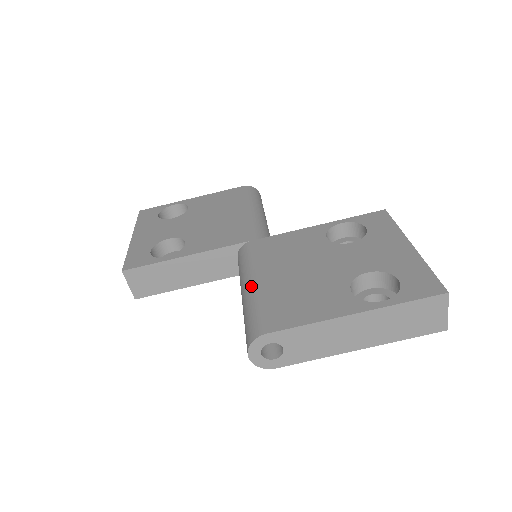
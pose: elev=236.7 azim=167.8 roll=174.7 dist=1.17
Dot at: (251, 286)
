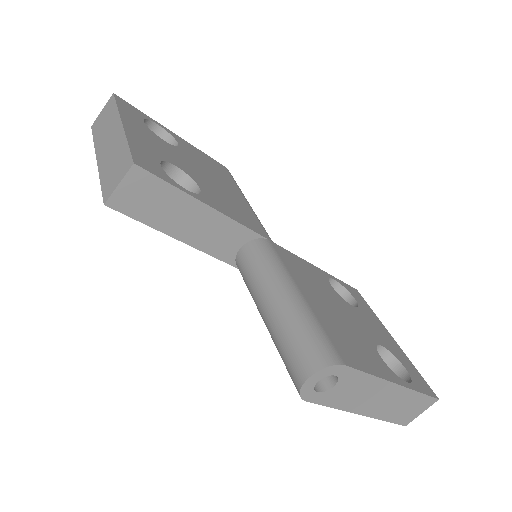
Dot at: (298, 296)
